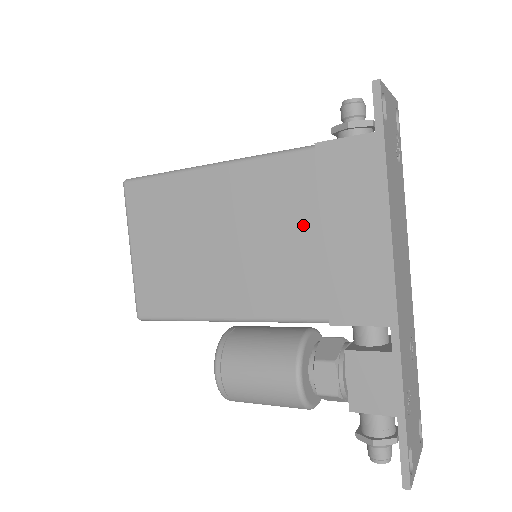
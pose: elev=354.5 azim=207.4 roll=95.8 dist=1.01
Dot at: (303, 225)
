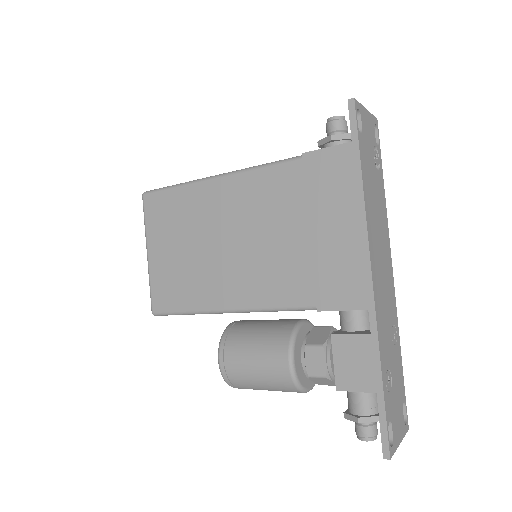
Dot at: (293, 224)
